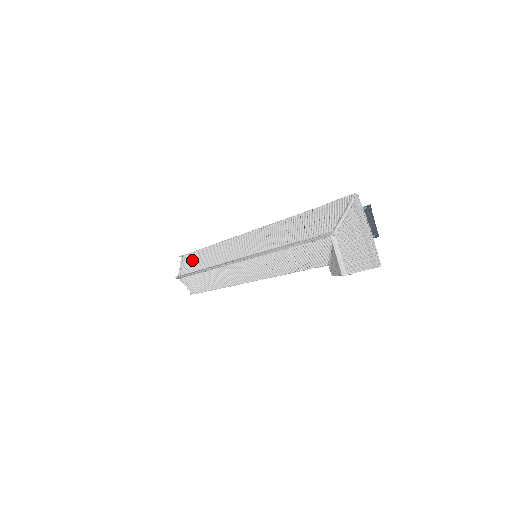
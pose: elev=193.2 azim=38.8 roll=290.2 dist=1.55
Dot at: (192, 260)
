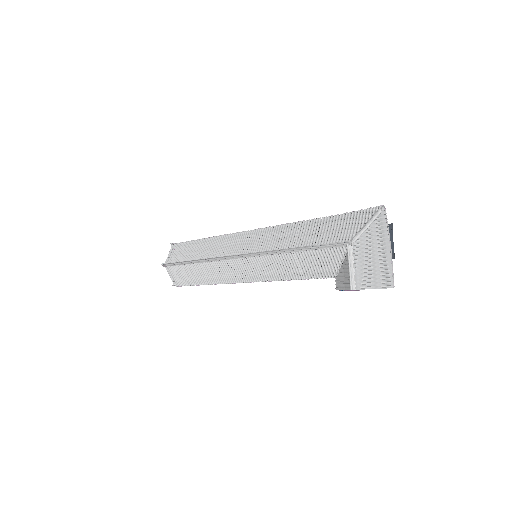
Dot at: (184, 250)
